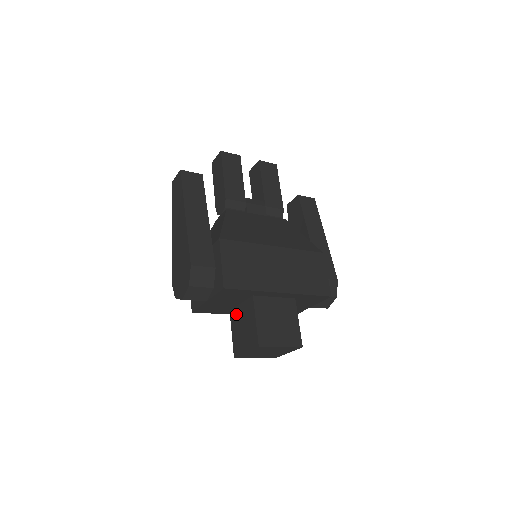
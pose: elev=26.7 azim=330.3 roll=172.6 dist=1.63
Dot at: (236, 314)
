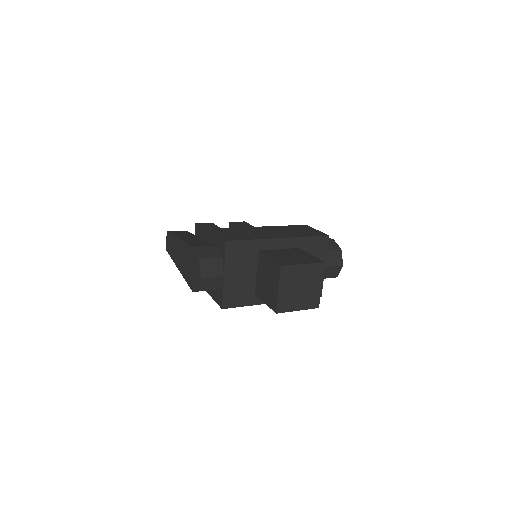
Dot at: (259, 285)
